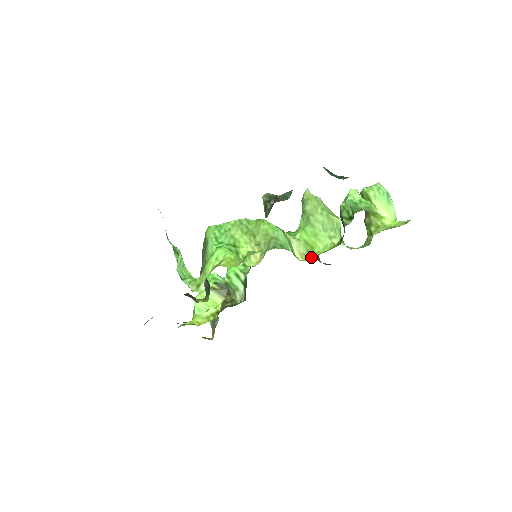
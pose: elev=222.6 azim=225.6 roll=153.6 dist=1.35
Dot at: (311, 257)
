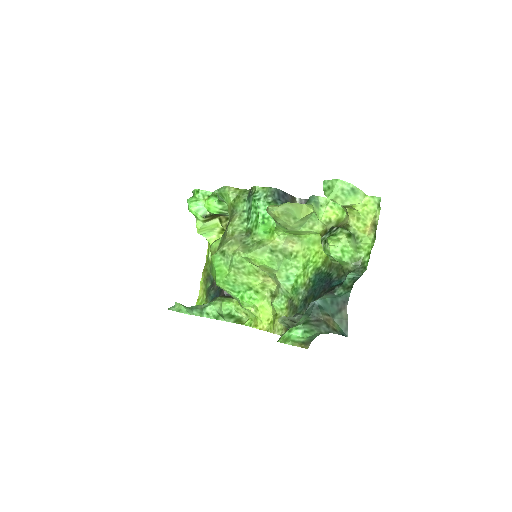
Dot at: (301, 240)
